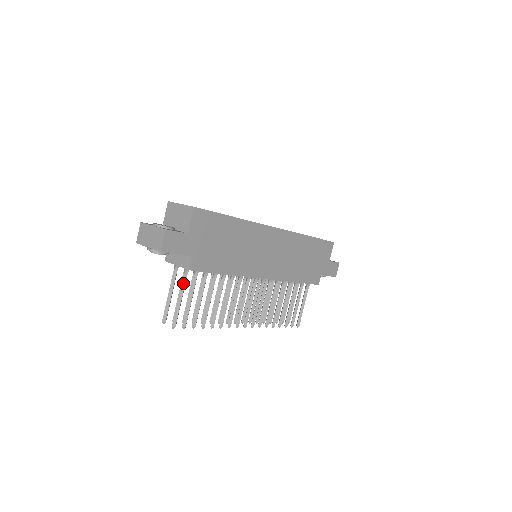
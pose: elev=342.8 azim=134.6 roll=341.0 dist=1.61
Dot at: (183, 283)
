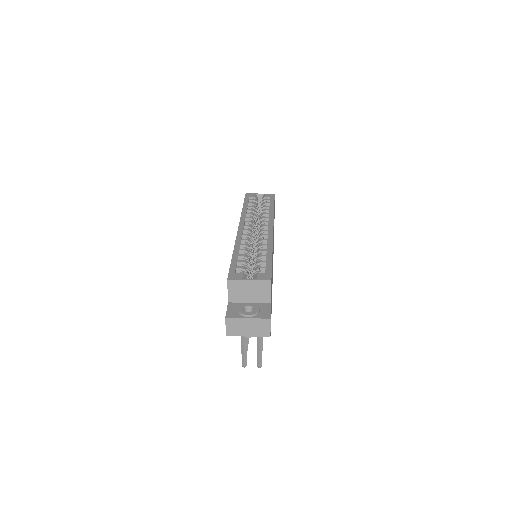
Dot at: occluded
